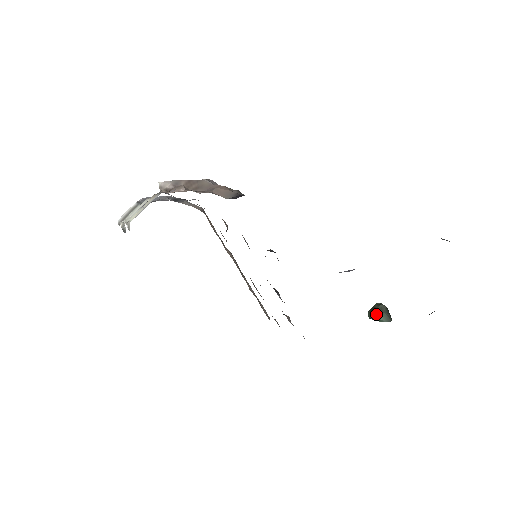
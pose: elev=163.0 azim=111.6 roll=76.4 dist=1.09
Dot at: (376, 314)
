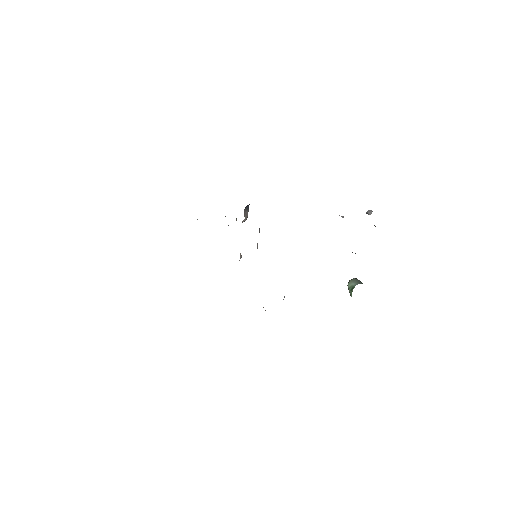
Dot at: (349, 281)
